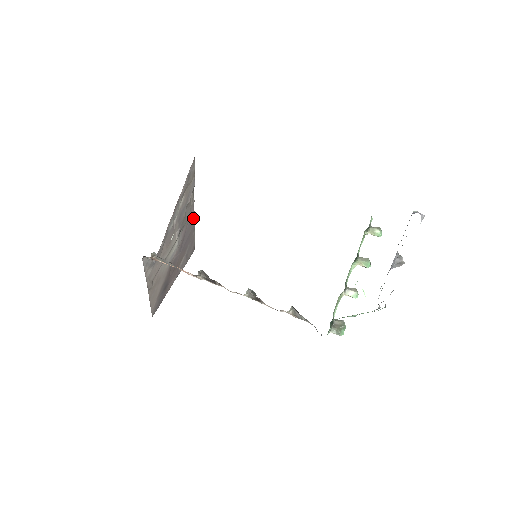
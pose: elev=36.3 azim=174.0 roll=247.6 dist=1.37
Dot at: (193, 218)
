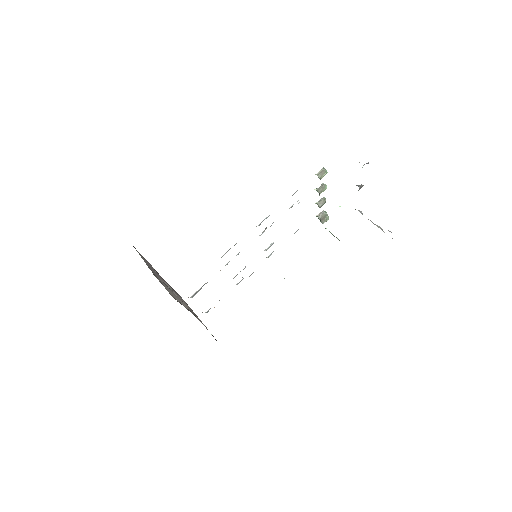
Dot at: occluded
